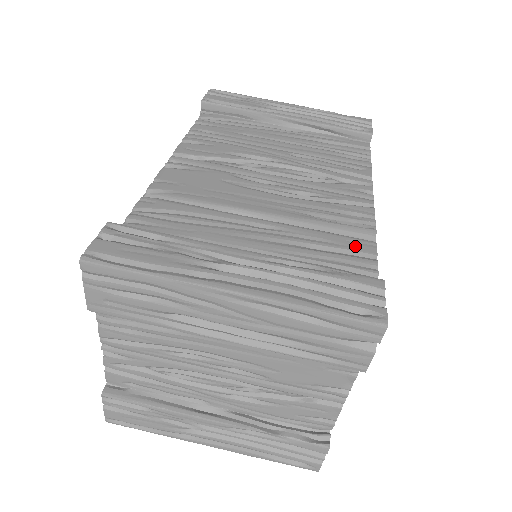
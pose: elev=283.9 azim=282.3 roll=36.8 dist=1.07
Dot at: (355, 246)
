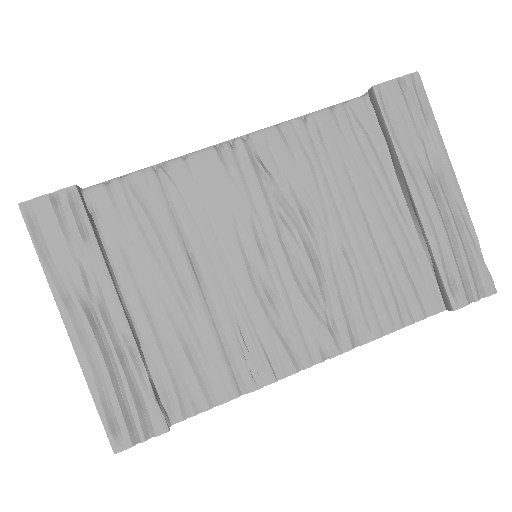
Dot at: (218, 382)
